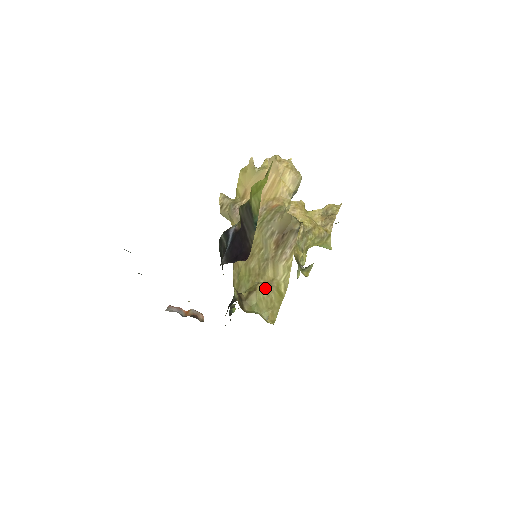
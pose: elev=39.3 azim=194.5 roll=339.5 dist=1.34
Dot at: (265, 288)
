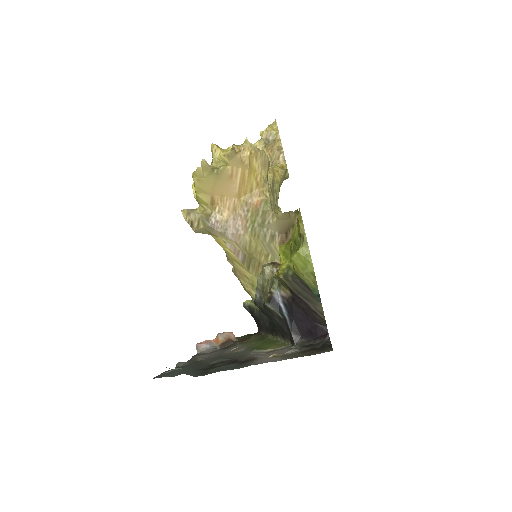
Dot at: occluded
